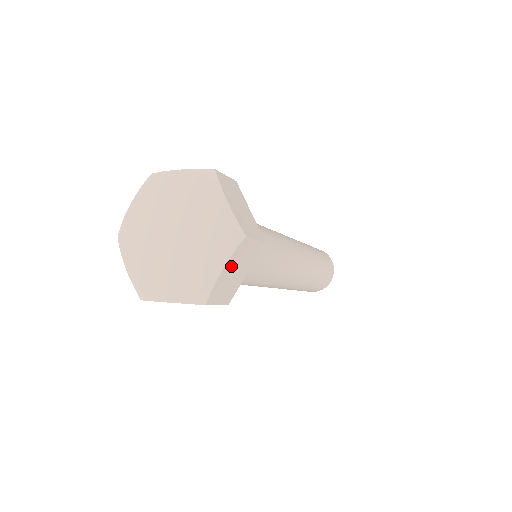
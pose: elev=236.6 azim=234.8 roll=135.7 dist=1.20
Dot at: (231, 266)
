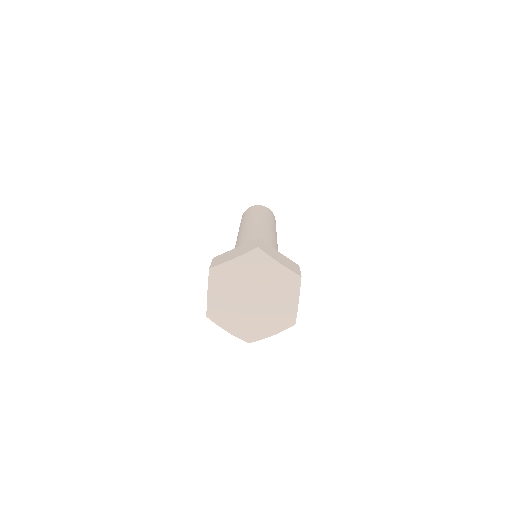
Dot at: occluded
